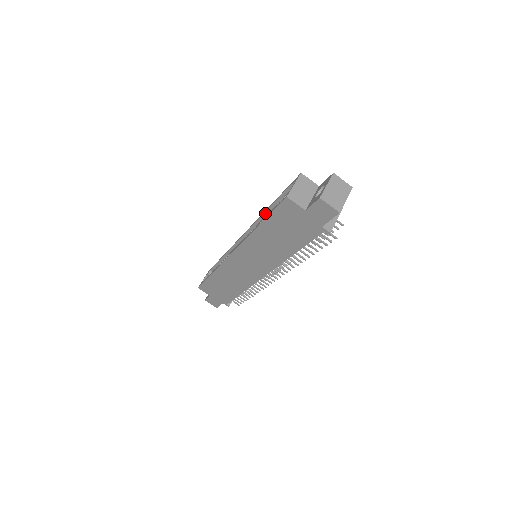
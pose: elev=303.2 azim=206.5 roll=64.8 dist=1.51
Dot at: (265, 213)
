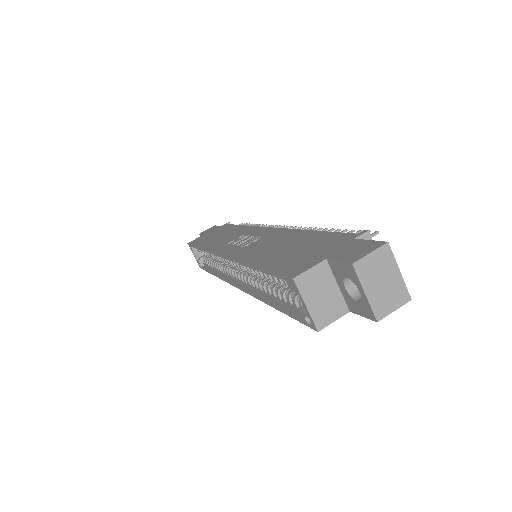
Dot at: (247, 266)
